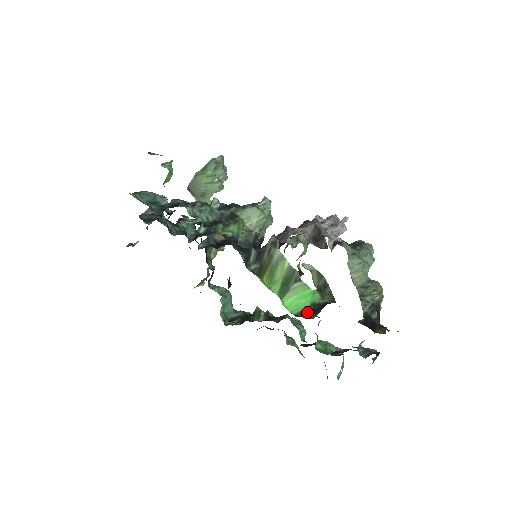
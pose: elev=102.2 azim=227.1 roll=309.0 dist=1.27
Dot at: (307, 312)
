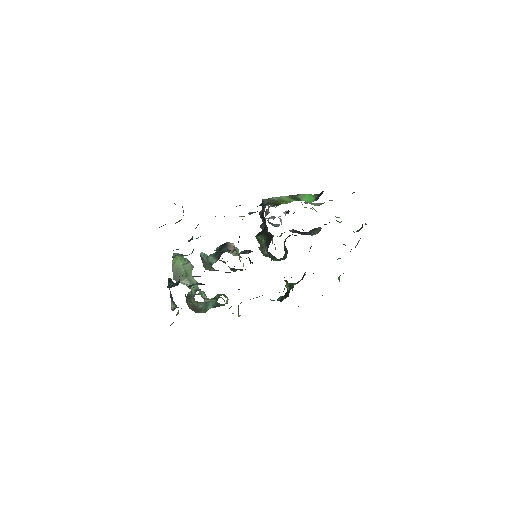
Dot at: (318, 197)
